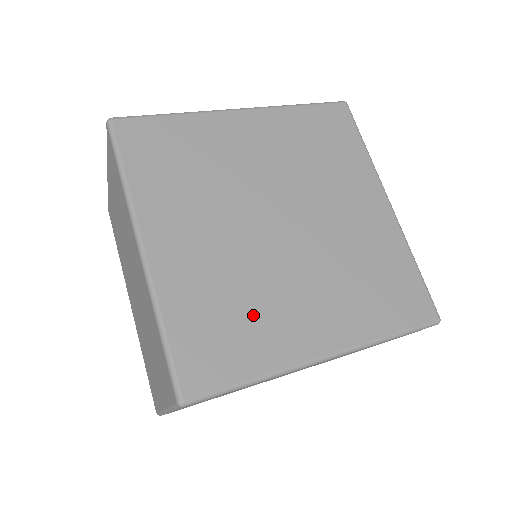
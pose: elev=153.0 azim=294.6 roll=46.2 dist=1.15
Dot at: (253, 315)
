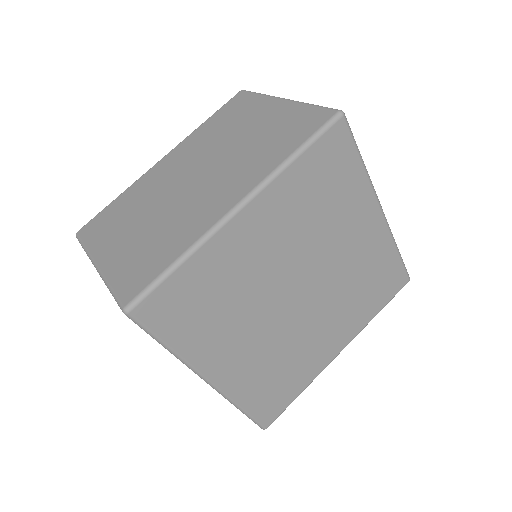
Dot at: (294, 365)
